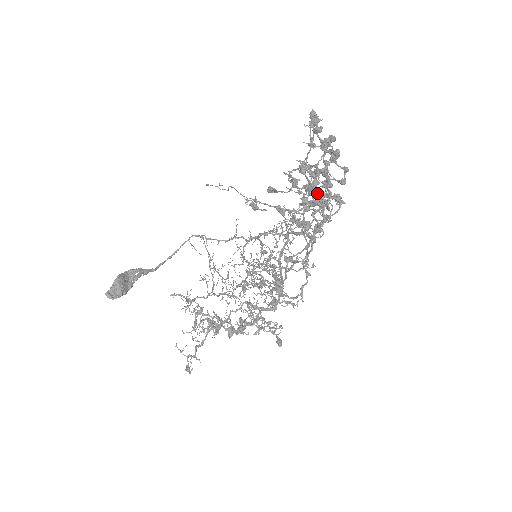
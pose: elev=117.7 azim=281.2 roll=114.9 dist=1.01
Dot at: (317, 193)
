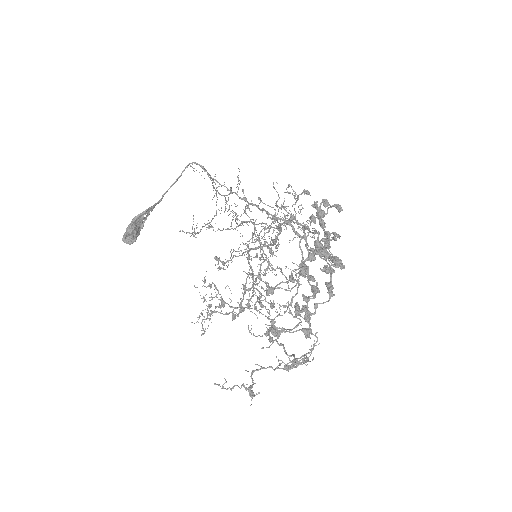
Dot at: occluded
